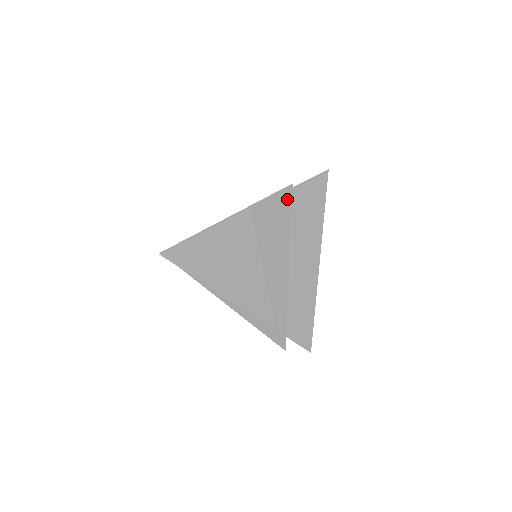
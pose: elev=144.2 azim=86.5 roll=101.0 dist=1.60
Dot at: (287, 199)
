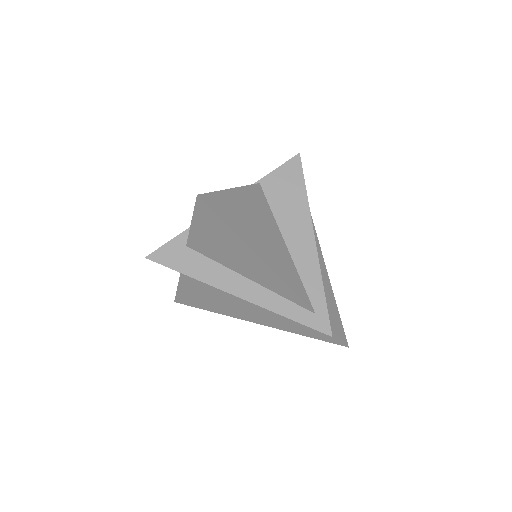
Dot at: (297, 167)
